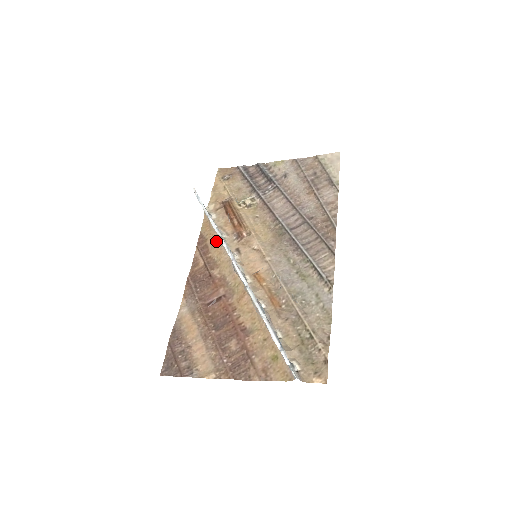
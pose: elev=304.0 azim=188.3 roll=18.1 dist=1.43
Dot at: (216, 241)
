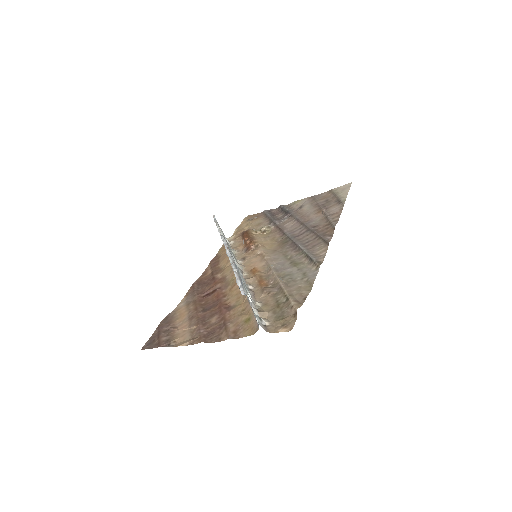
Dot at: (226, 255)
